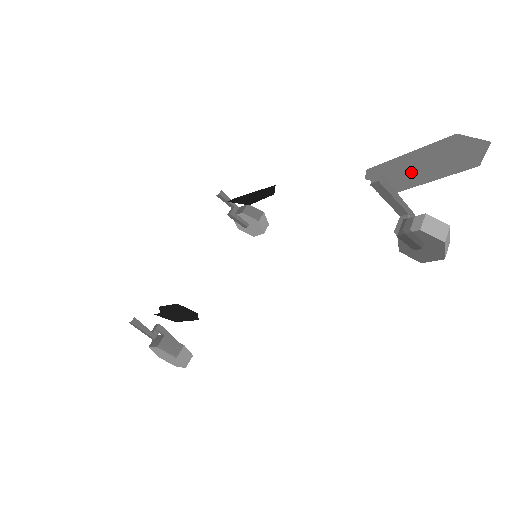
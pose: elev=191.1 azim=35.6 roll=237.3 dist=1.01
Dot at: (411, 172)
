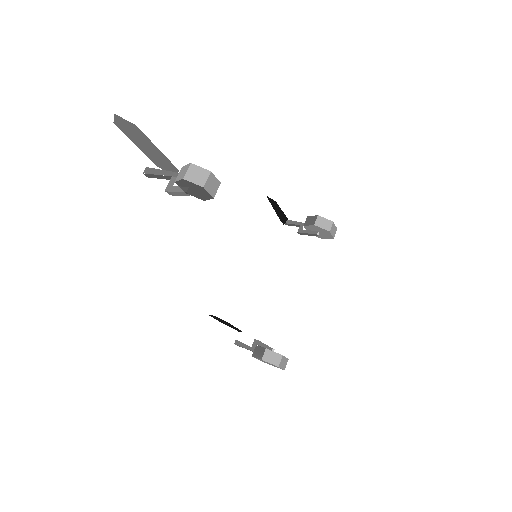
Dot at: (153, 153)
